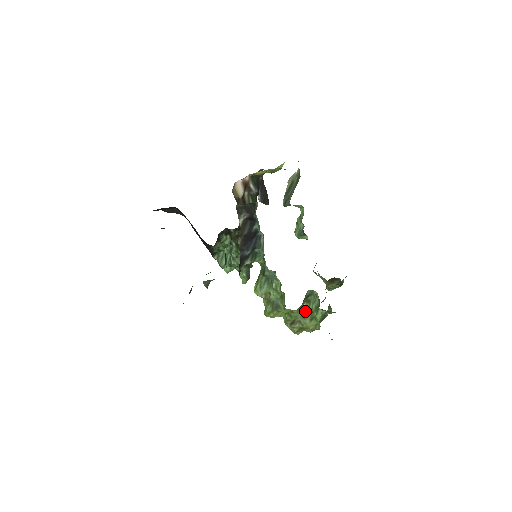
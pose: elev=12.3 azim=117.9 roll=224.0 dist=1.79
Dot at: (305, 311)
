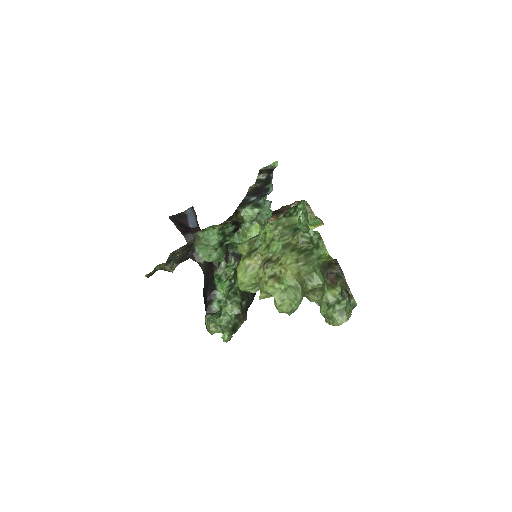
Dot at: (288, 244)
